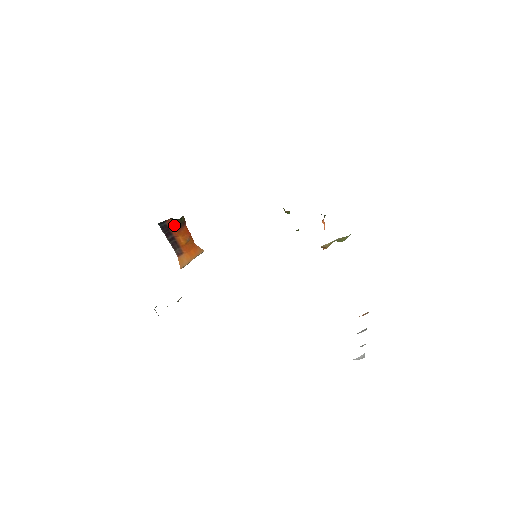
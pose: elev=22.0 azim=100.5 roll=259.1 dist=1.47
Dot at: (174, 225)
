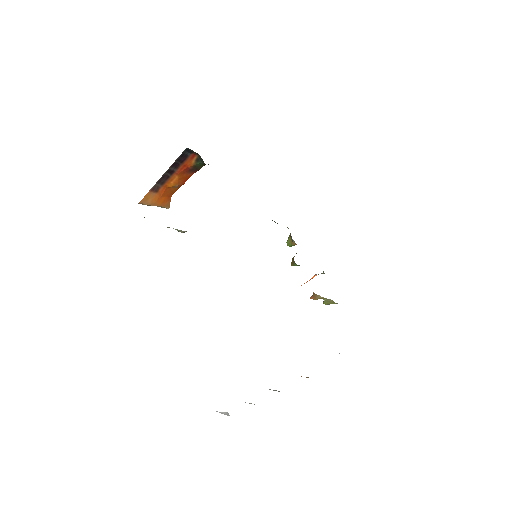
Dot at: (191, 163)
